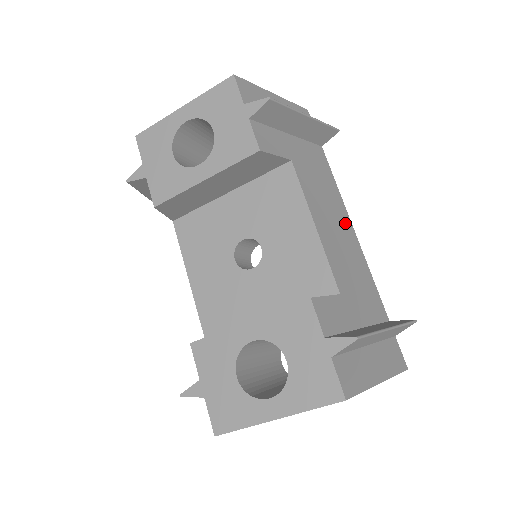
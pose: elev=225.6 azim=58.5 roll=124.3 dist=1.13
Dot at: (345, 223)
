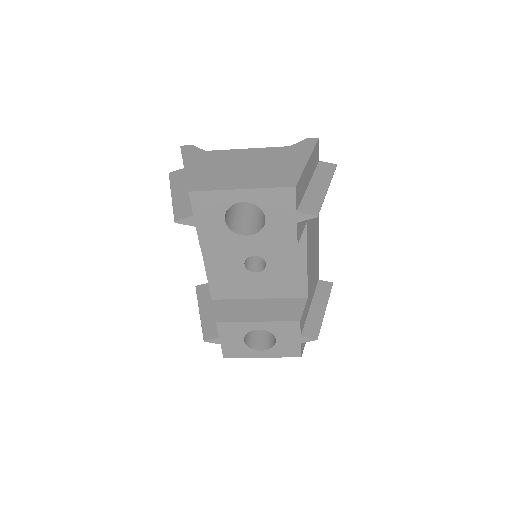
Dot at: (317, 233)
